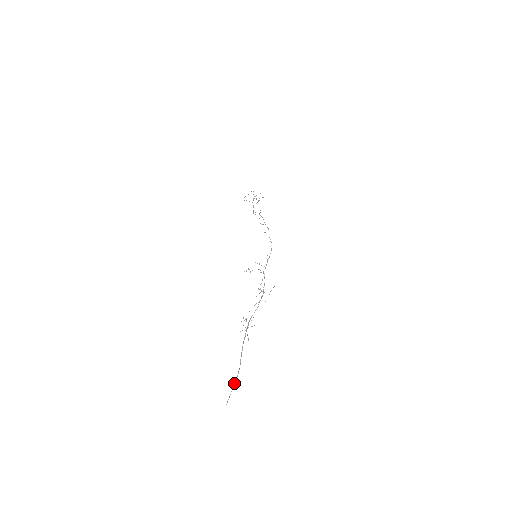
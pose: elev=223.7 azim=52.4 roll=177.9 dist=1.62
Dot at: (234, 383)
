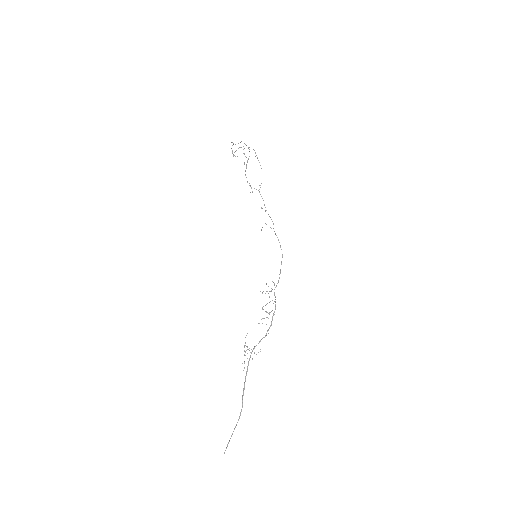
Dot at: (234, 429)
